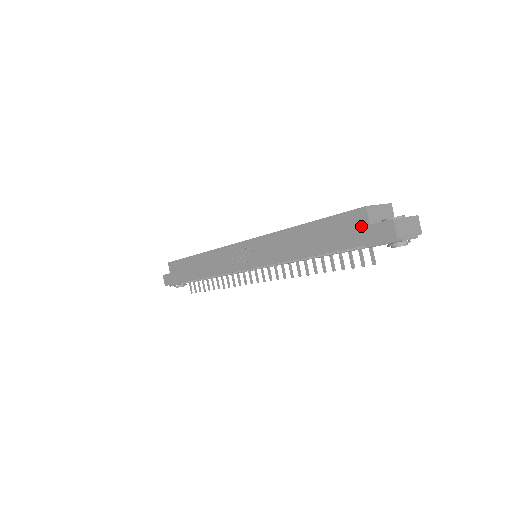
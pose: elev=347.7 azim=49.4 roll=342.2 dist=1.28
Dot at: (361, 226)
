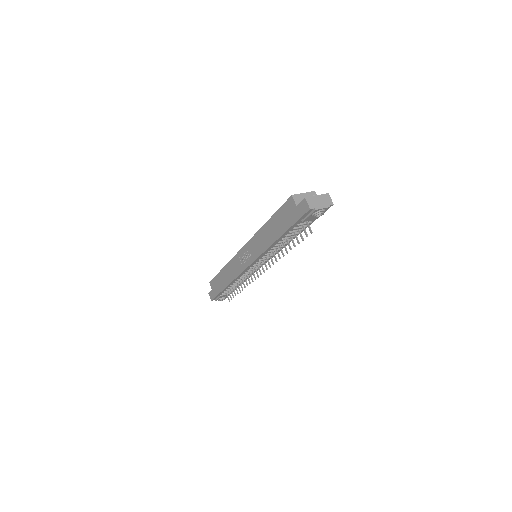
Dot at: (293, 209)
